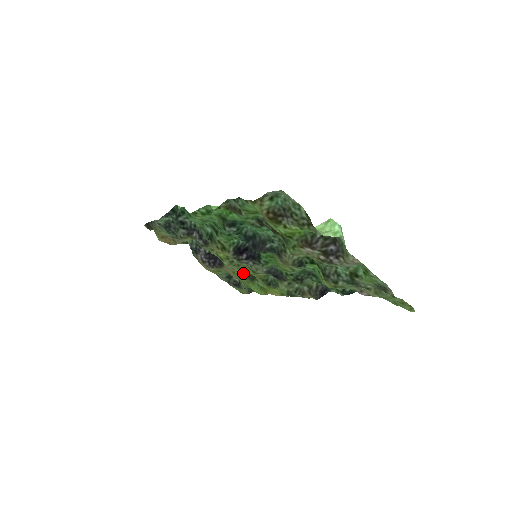
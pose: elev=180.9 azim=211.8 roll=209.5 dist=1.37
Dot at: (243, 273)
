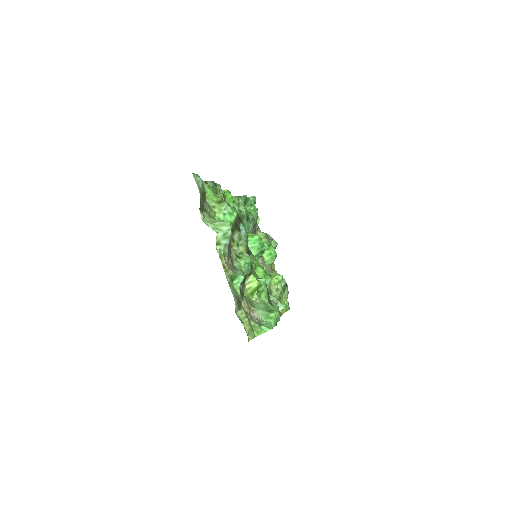
Dot at: occluded
